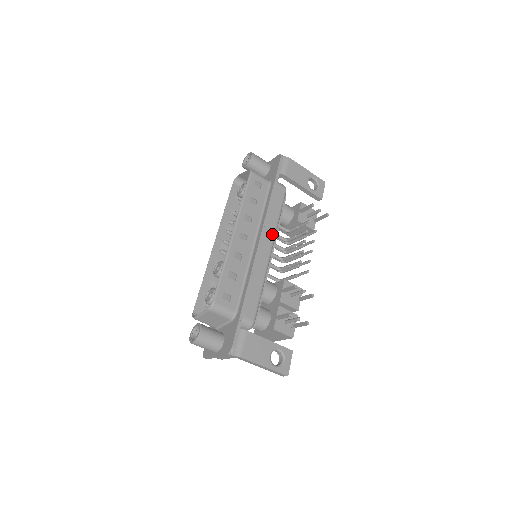
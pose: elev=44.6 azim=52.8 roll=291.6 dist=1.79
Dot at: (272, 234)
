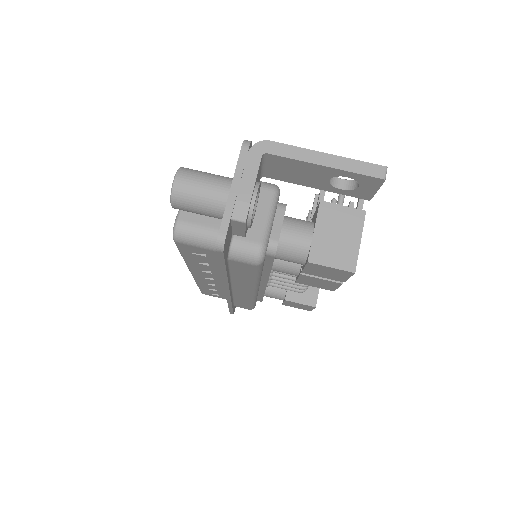
Dot at: occluded
